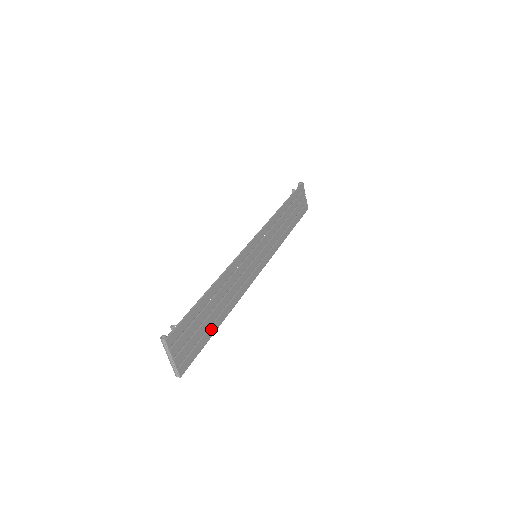
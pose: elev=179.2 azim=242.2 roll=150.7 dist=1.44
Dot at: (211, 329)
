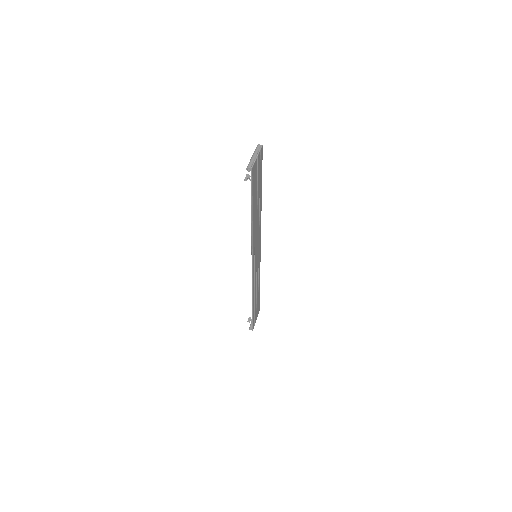
Dot at: occluded
